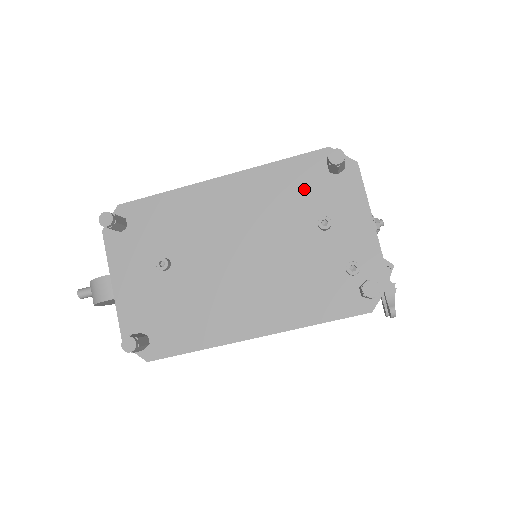
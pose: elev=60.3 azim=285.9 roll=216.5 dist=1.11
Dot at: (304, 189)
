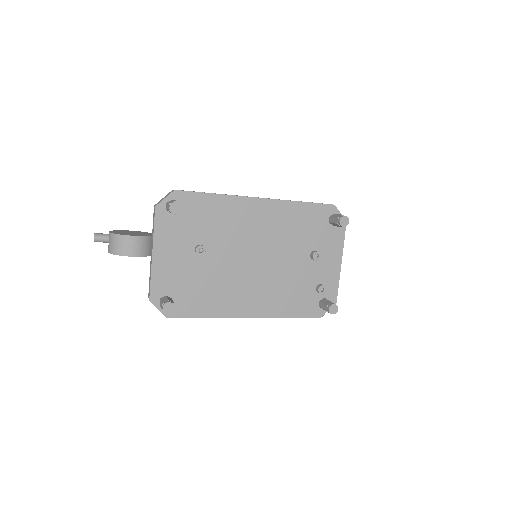
Dot at: (310, 228)
